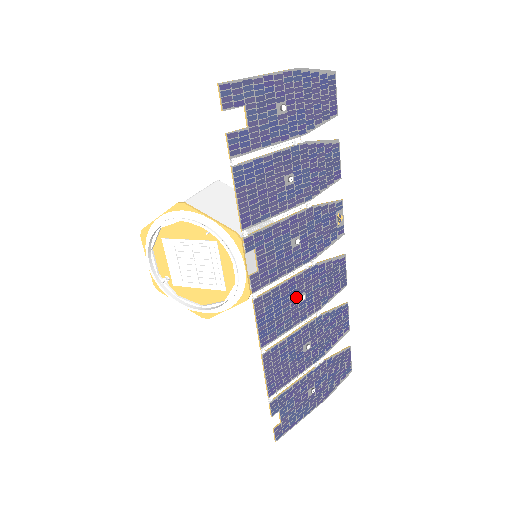
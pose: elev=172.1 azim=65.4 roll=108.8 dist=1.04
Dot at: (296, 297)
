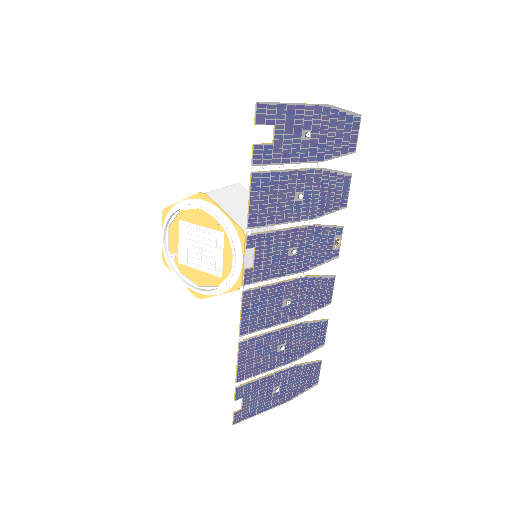
Dot at: (282, 300)
